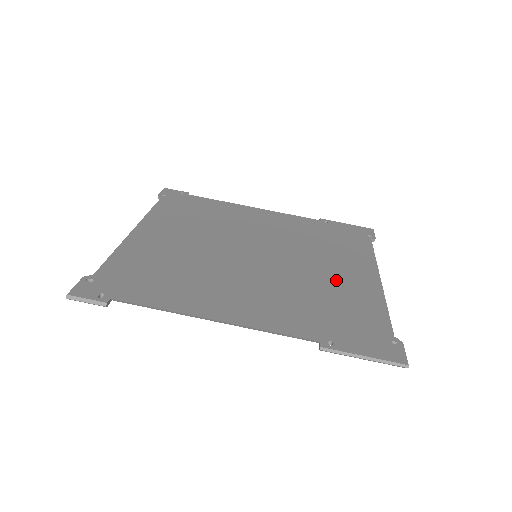
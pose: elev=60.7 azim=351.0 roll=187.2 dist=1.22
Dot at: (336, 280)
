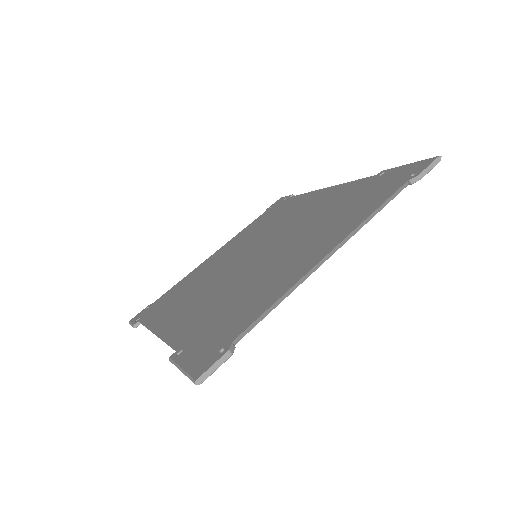
Dot at: (278, 269)
